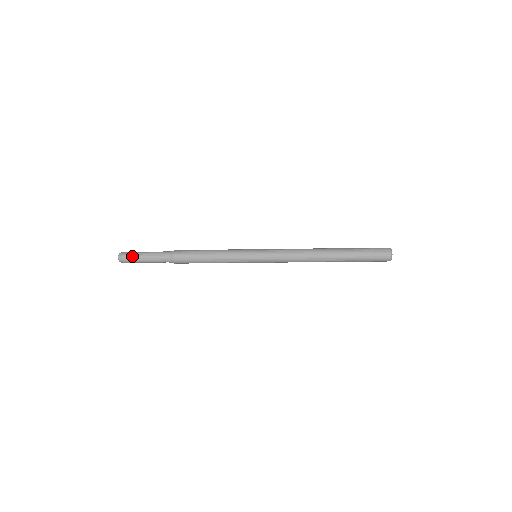
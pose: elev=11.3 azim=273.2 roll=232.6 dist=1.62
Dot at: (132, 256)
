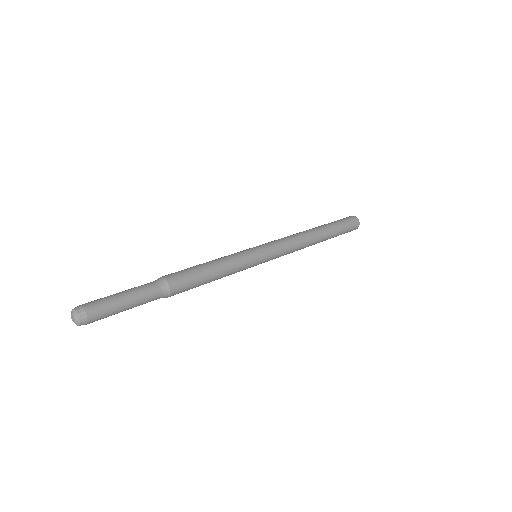
Dot at: (105, 317)
